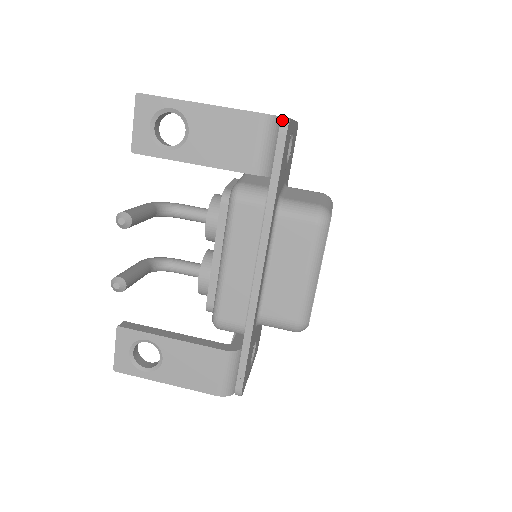
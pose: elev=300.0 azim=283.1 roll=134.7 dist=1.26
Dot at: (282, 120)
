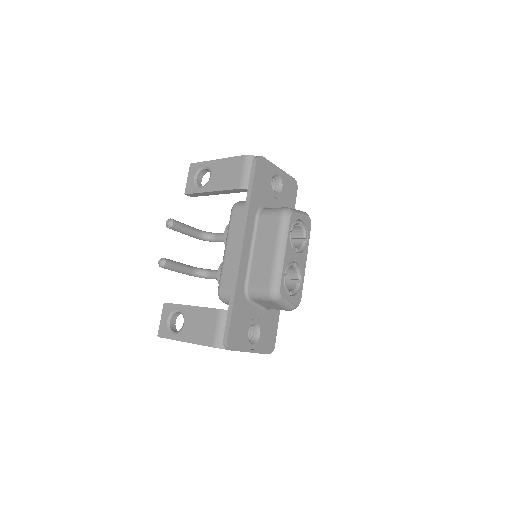
Dot at: (256, 157)
